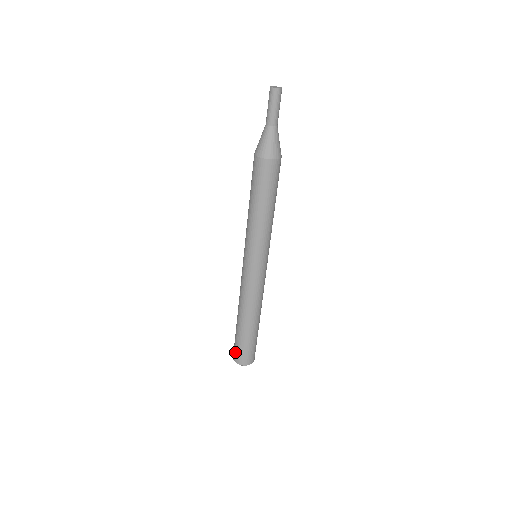
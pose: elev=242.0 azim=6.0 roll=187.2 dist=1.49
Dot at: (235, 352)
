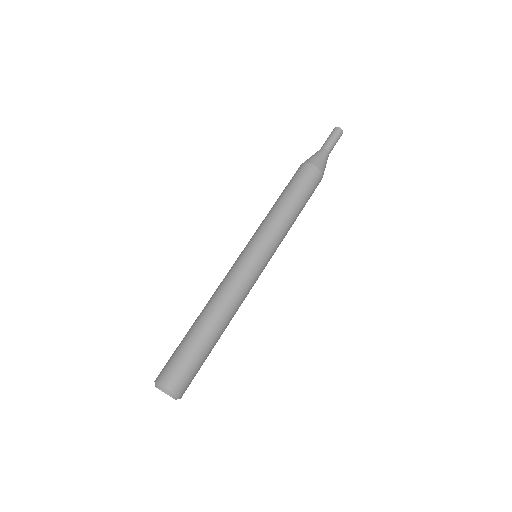
Dot at: (166, 367)
